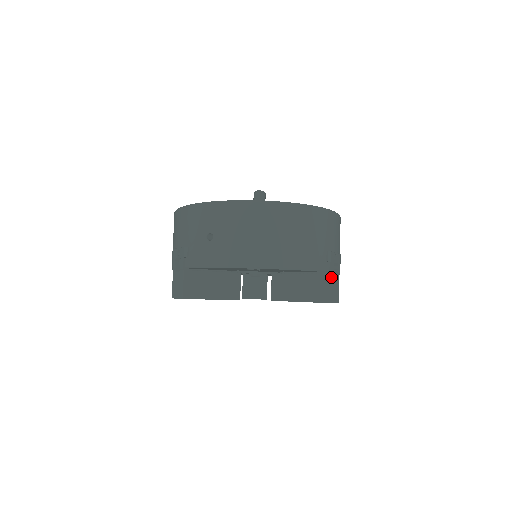
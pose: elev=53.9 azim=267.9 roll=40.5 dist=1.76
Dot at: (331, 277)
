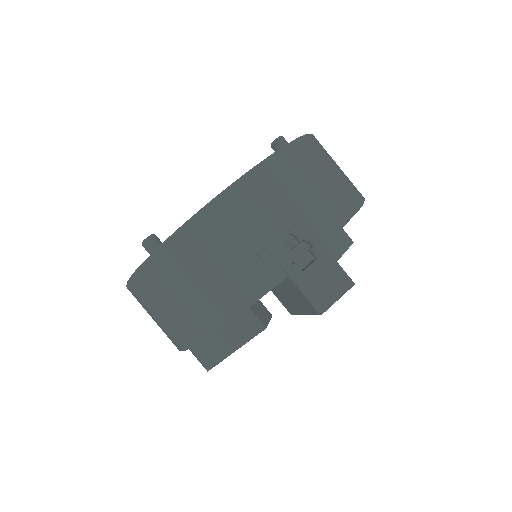
Dot at: (297, 278)
